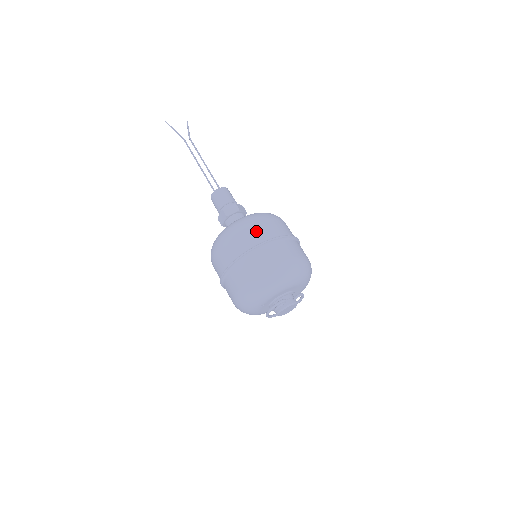
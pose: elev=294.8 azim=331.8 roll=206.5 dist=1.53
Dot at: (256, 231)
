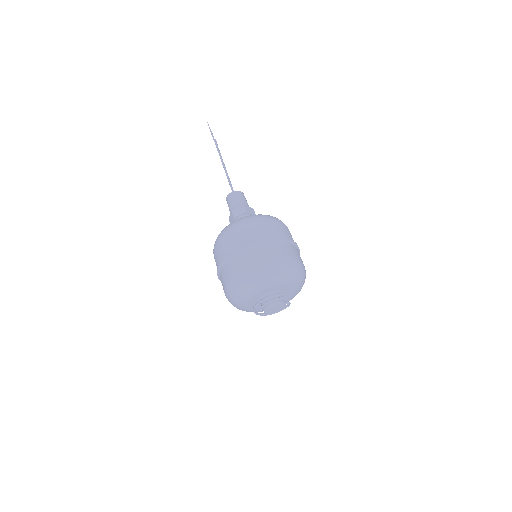
Dot at: (286, 230)
